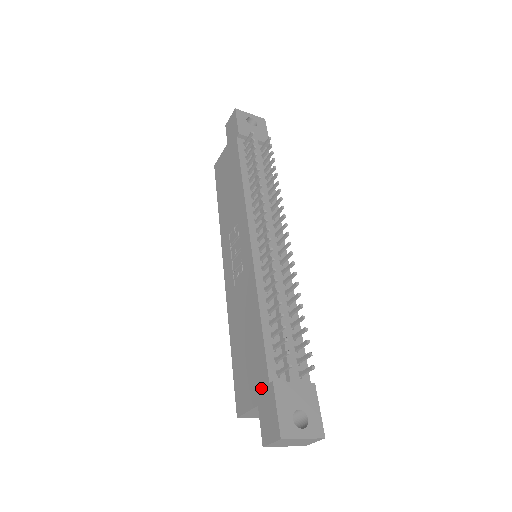
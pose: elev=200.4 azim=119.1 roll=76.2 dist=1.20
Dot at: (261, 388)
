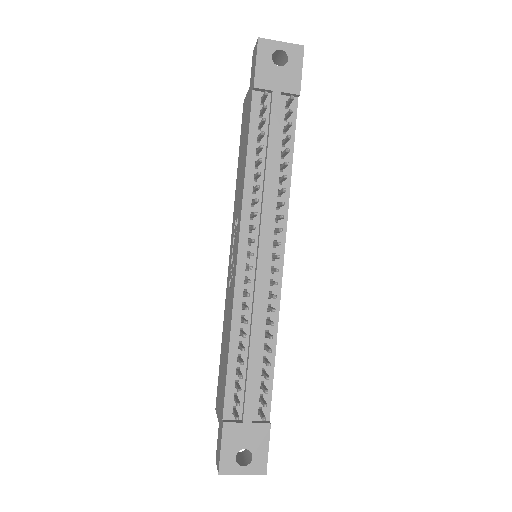
Dot at: (221, 414)
